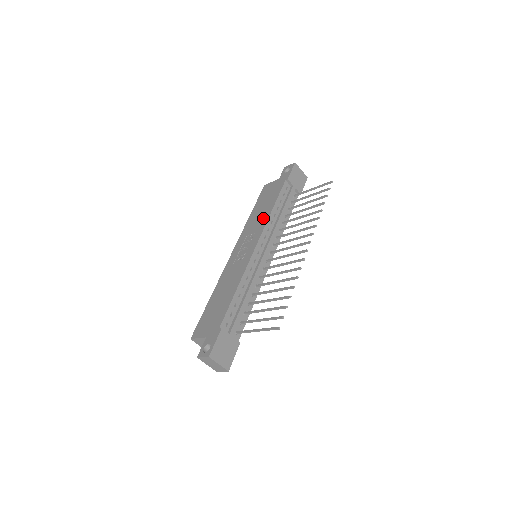
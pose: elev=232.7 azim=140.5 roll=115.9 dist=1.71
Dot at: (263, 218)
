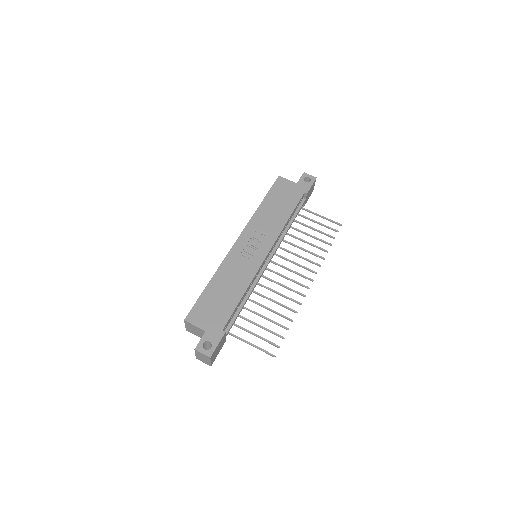
Dot at: (277, 224)
